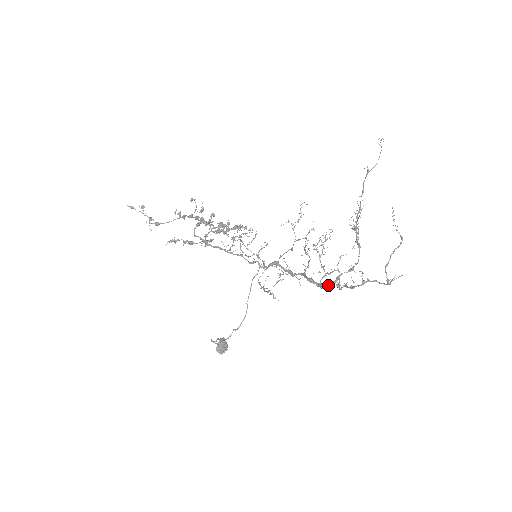
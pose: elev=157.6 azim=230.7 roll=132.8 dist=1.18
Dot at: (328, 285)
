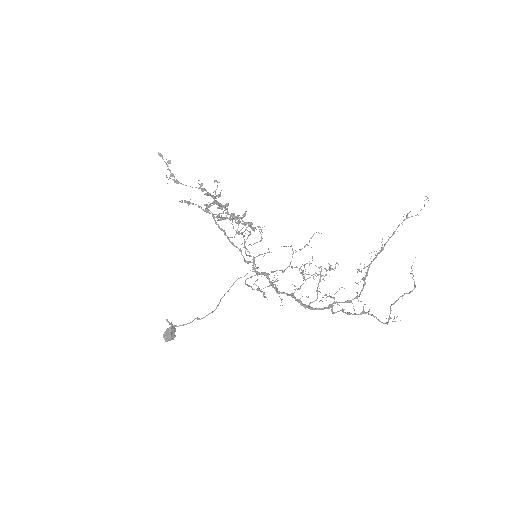
Dot at: (318, 308)
